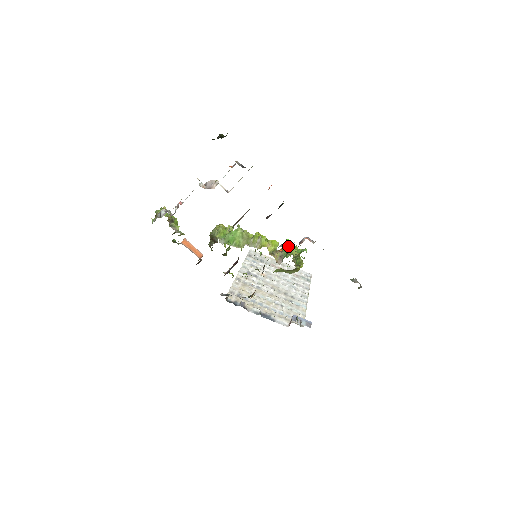
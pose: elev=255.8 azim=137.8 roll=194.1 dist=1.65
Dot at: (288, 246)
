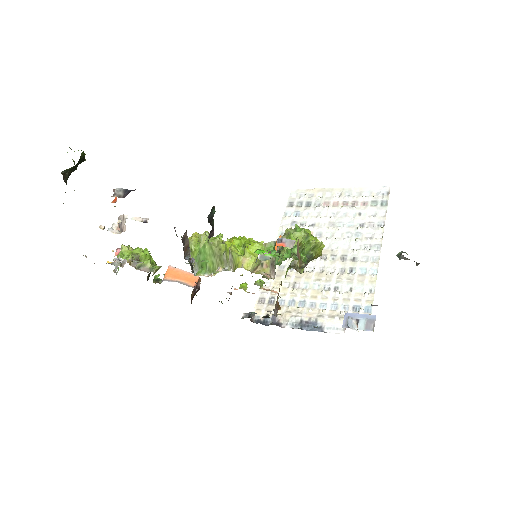
Dot at: occluded
